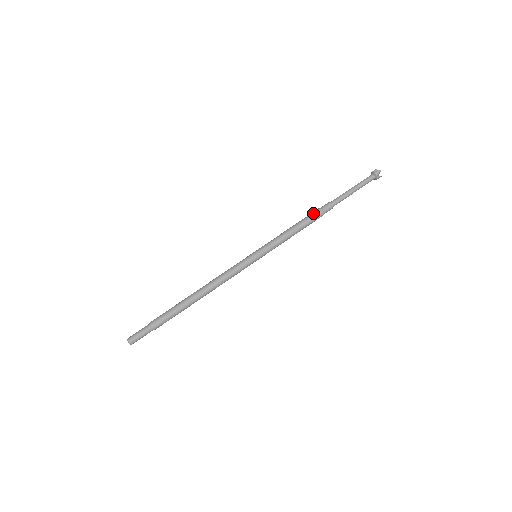
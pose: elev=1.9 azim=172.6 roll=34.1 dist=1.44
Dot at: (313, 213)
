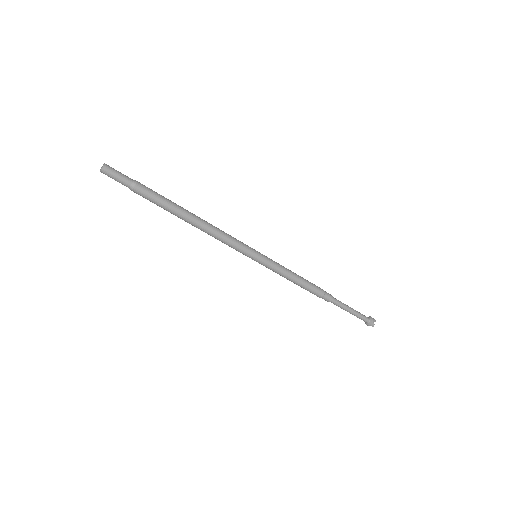
Dot at: occluded
